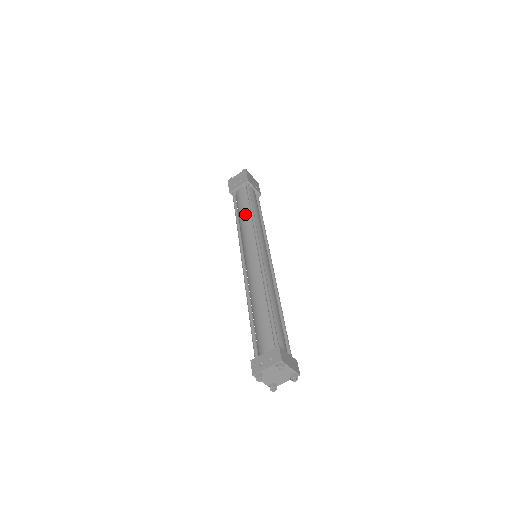
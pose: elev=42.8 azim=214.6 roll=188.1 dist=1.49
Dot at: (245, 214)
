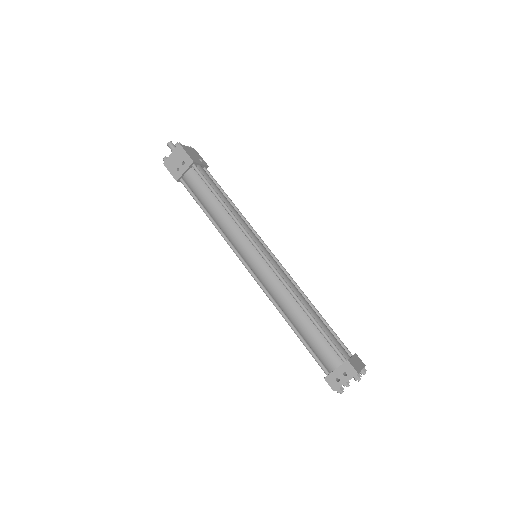
Dot at: (217, 210)
